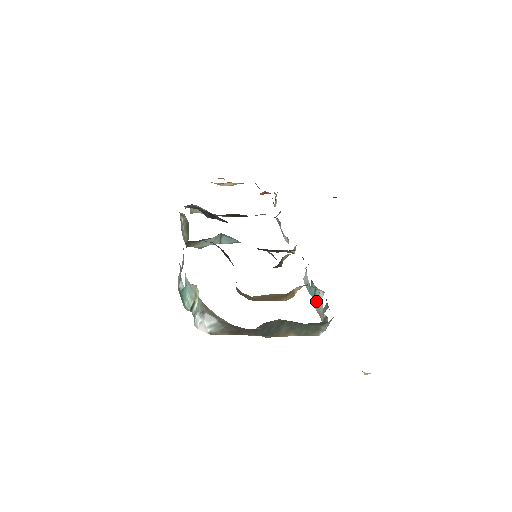
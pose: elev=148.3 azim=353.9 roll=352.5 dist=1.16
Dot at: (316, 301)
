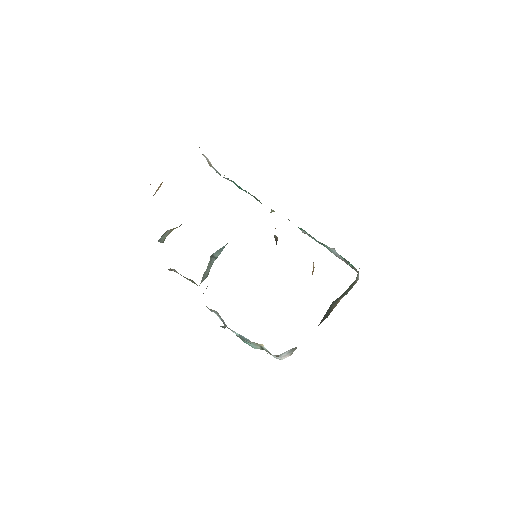
Dot at: (331, 252)
